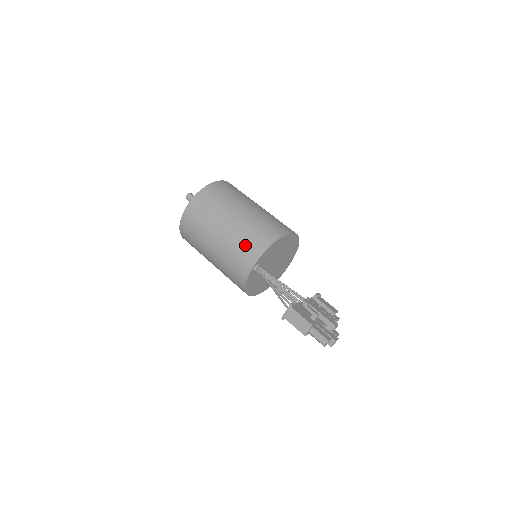
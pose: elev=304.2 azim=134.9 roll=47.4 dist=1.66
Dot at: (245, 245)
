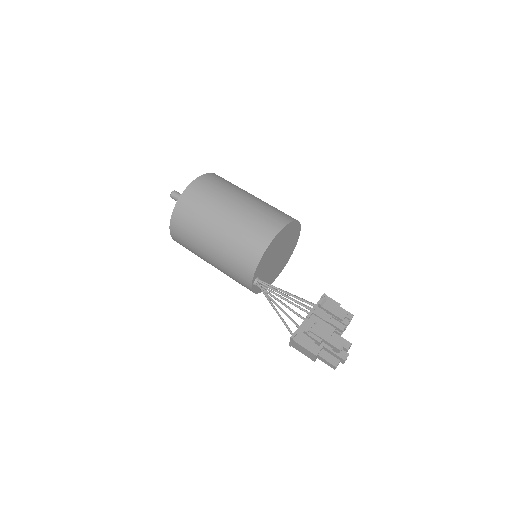
Dot at: (235, 266)
